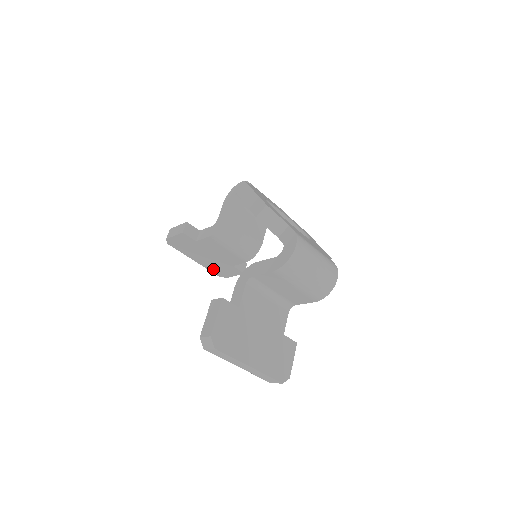
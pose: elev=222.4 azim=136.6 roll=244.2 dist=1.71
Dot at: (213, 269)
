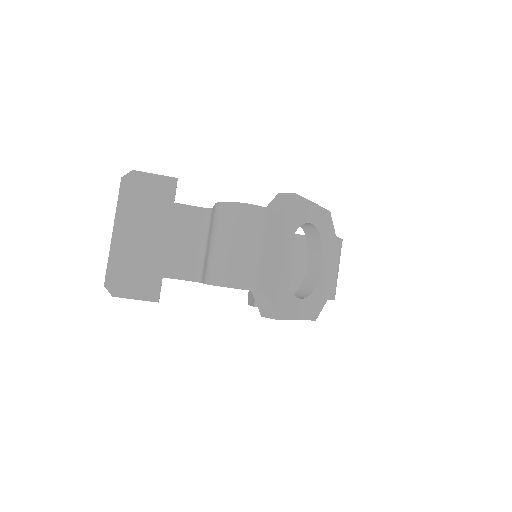
Dot at: occluded
